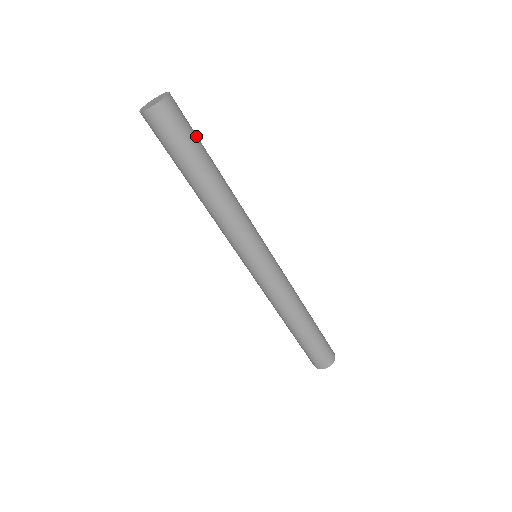
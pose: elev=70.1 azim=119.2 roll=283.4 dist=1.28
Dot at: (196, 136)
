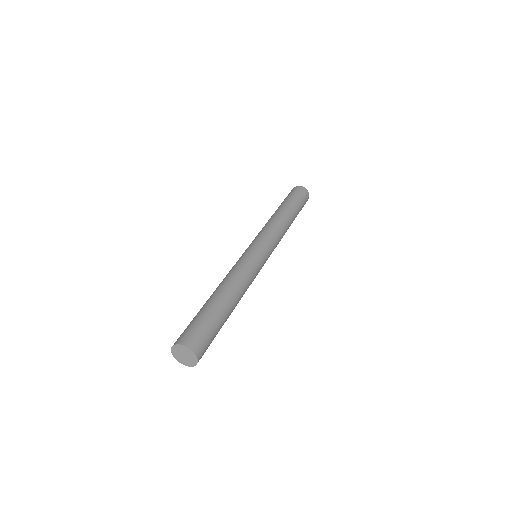
Dot at: (212, 322)
